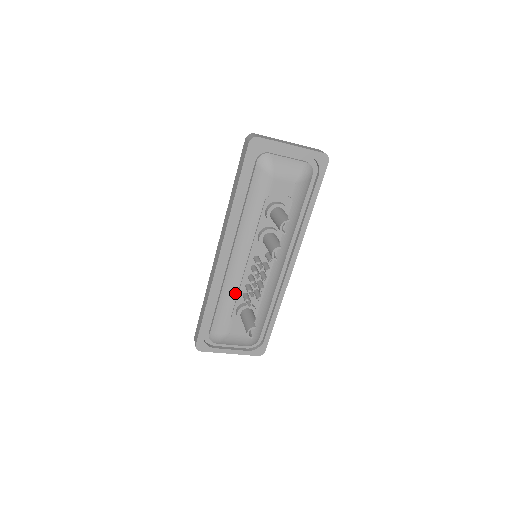
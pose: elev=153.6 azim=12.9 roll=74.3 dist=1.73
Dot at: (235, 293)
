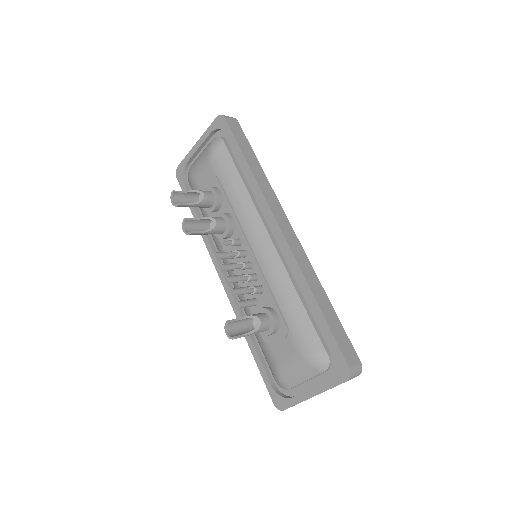
Dot at: (249, 308)
